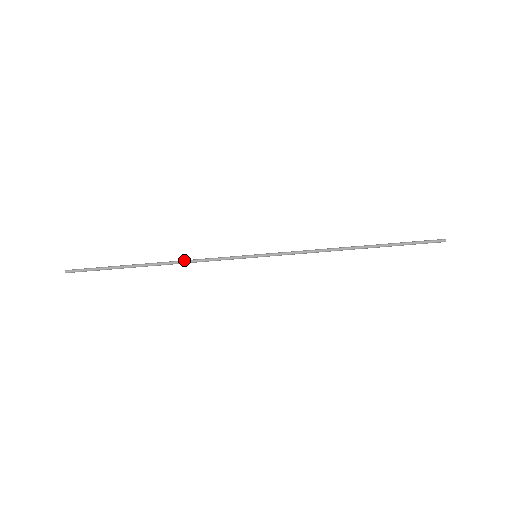
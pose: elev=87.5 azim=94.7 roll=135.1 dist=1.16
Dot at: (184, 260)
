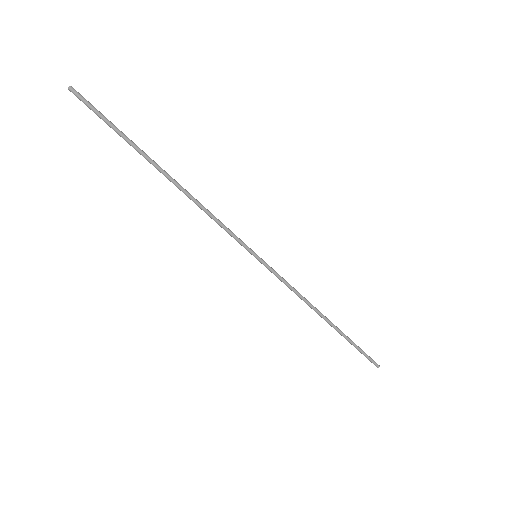
Dot at: (196, 201)
